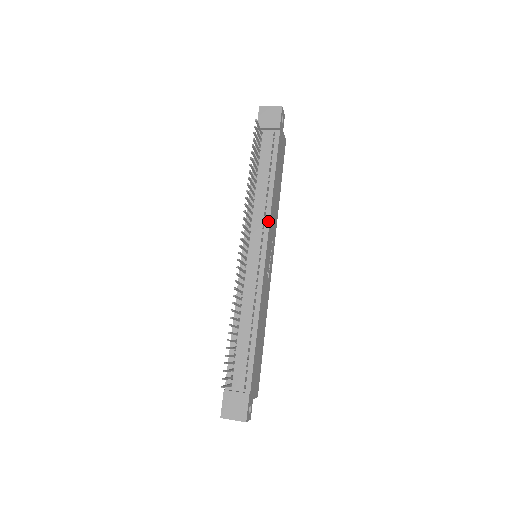
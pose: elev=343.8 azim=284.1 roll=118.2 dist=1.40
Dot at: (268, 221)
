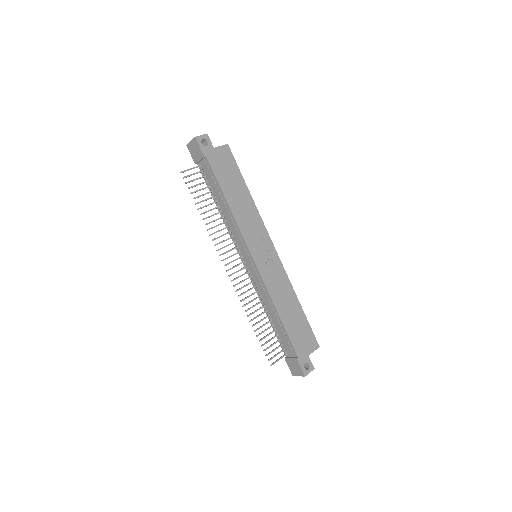
Dot at: (240, 234)
